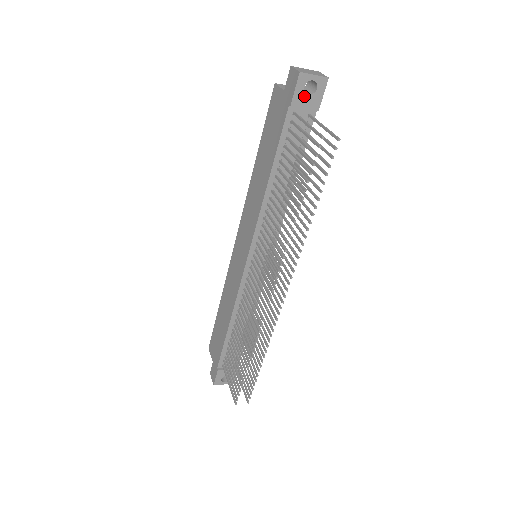
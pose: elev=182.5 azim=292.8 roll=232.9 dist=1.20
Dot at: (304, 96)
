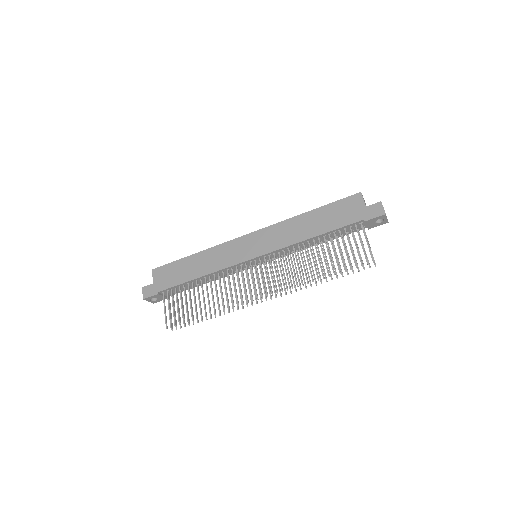
Dot at: (373, 222)
